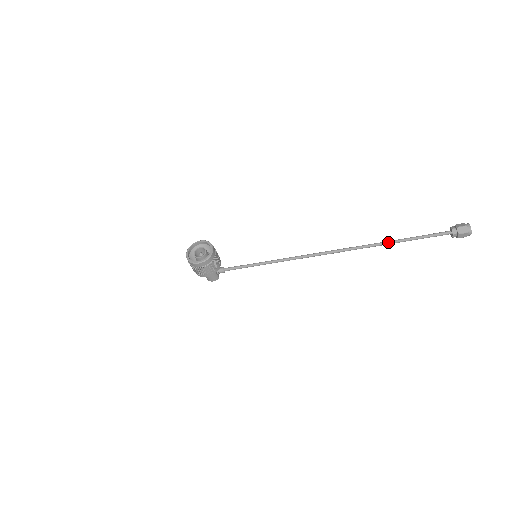
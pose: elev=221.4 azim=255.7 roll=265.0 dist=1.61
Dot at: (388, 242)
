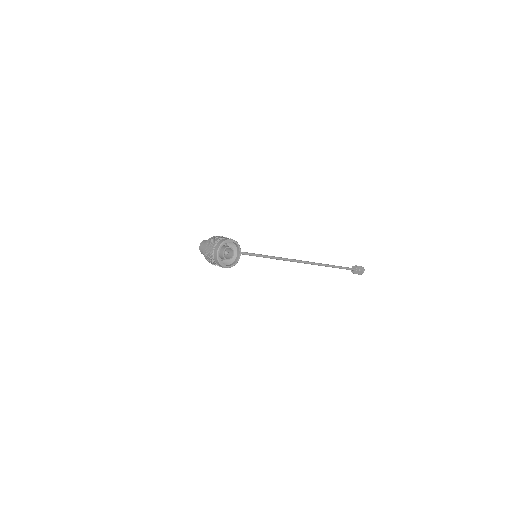
Dot at: (326, 266)
